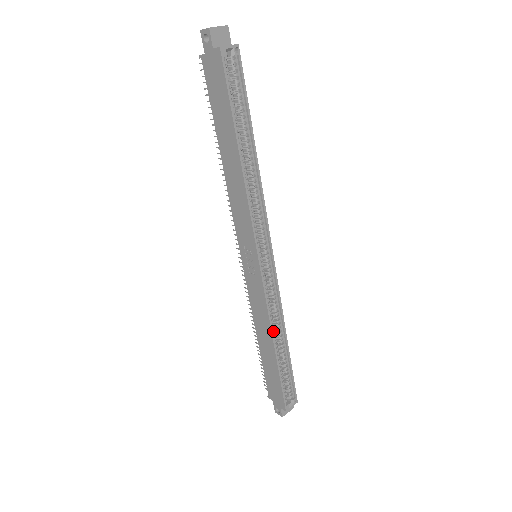
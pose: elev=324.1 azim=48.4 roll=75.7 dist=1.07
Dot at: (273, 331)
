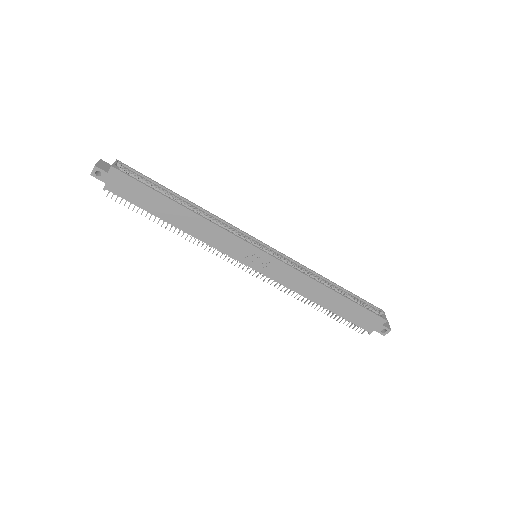
Dot at: (318, 283)
